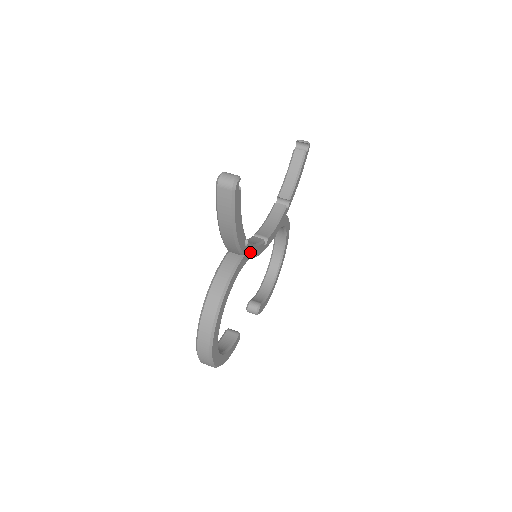
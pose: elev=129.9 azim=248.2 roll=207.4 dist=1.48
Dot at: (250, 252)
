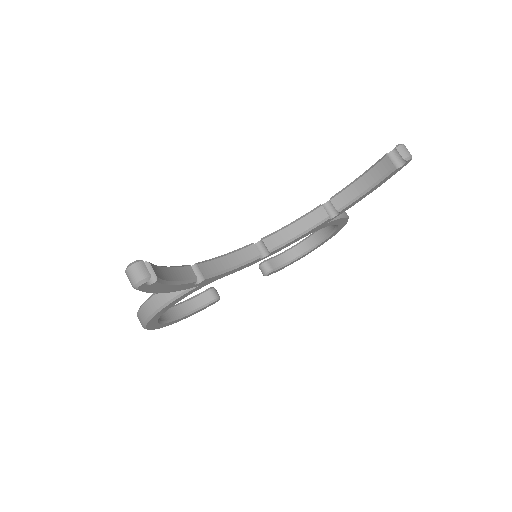
Dot at: (216, 278)
